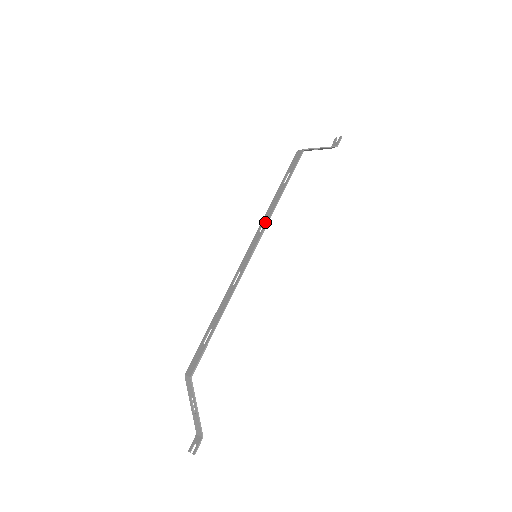
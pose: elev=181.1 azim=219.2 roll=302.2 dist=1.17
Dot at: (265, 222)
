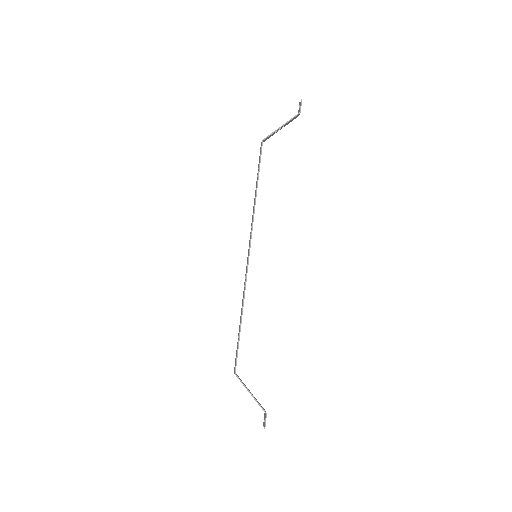
Dot at: (251, 225)
